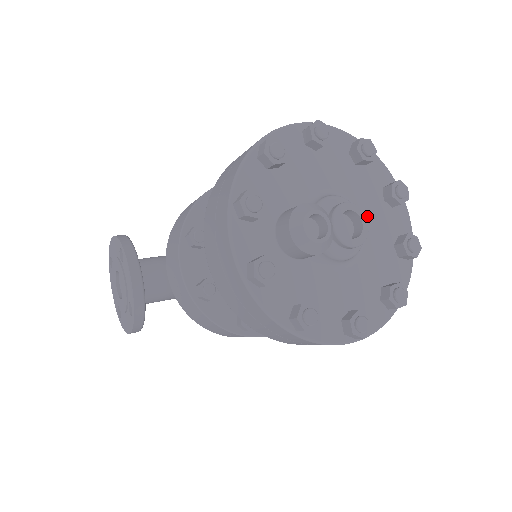
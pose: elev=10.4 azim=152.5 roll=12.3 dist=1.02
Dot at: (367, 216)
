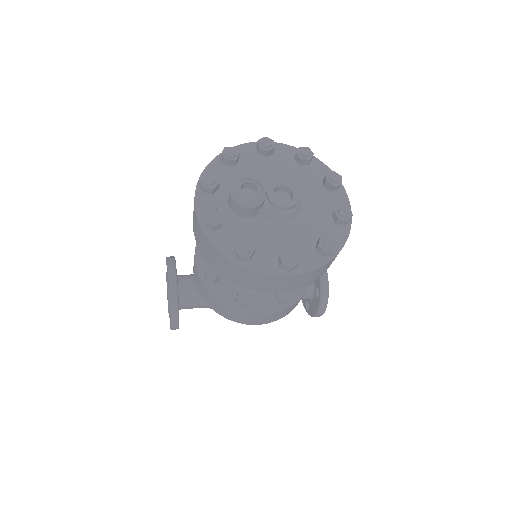
Dot at: (307, 196)
